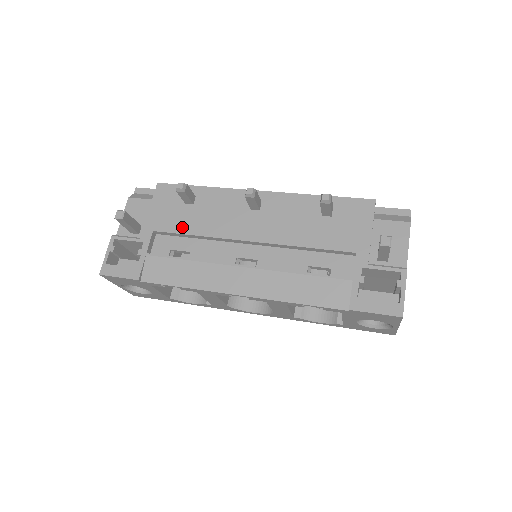
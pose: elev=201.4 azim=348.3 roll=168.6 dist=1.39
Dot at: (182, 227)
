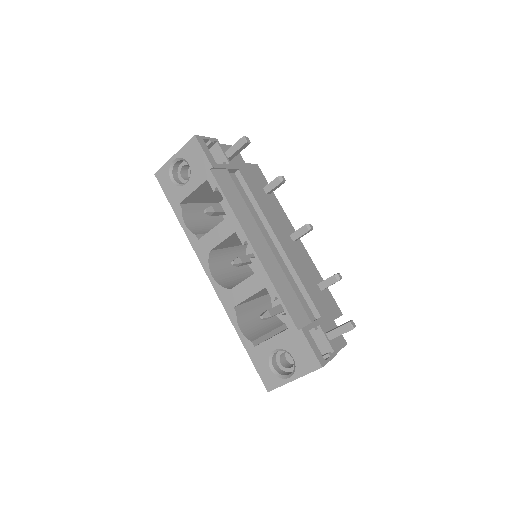
Dot at: (254, 190)
